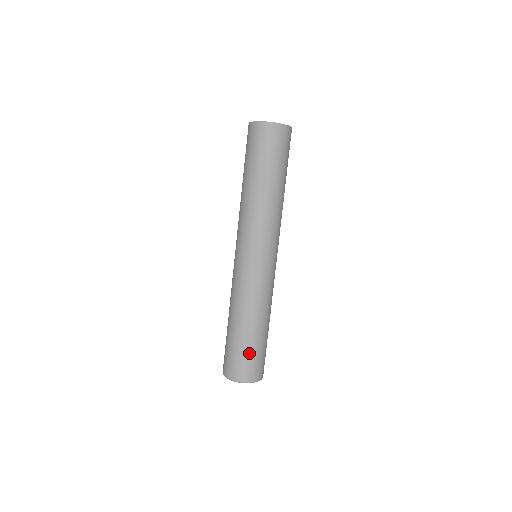
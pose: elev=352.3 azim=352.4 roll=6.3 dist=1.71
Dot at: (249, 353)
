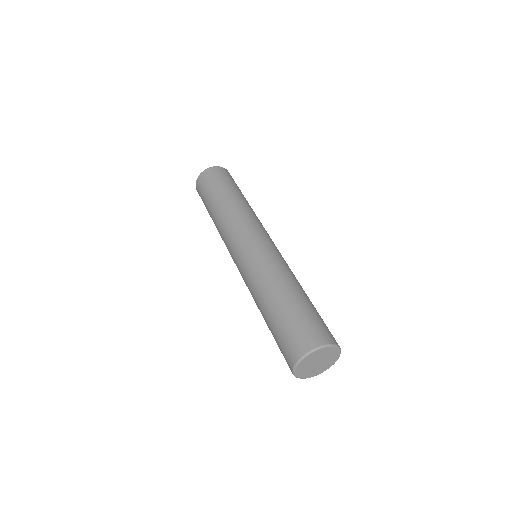
Dot at: (281, 330)
